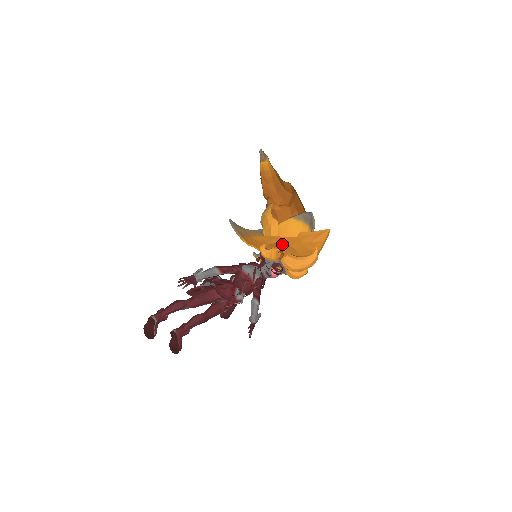
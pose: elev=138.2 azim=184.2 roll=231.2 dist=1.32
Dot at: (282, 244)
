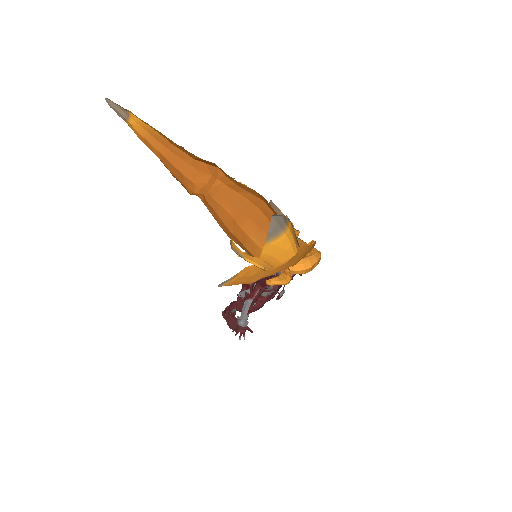
Dot at: (279, 264)
